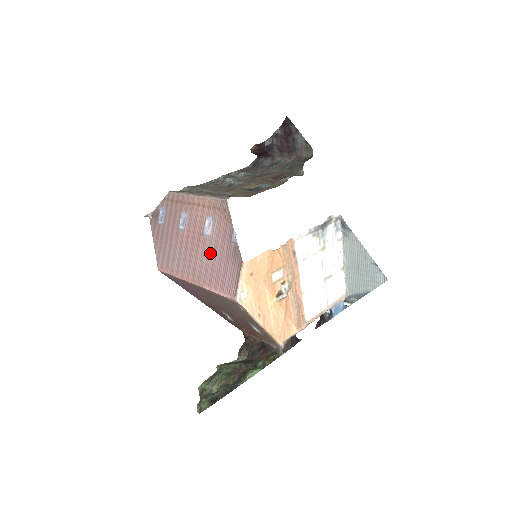
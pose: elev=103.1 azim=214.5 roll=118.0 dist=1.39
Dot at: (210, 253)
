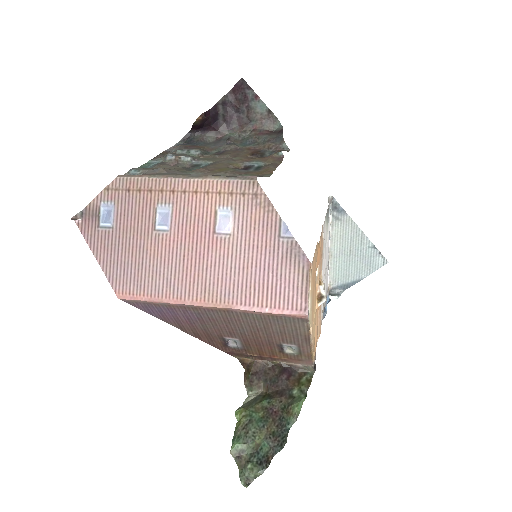
Dot at: (238, 258)
